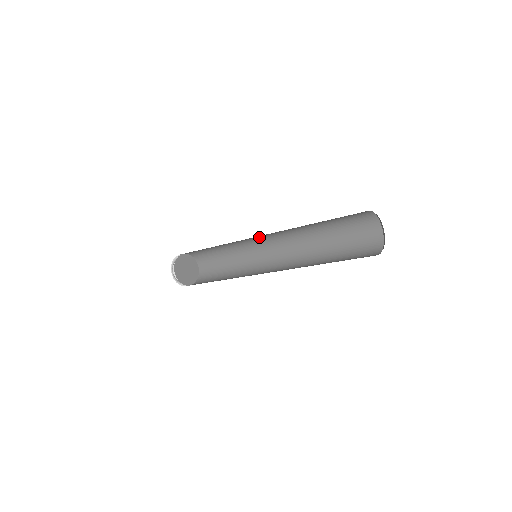
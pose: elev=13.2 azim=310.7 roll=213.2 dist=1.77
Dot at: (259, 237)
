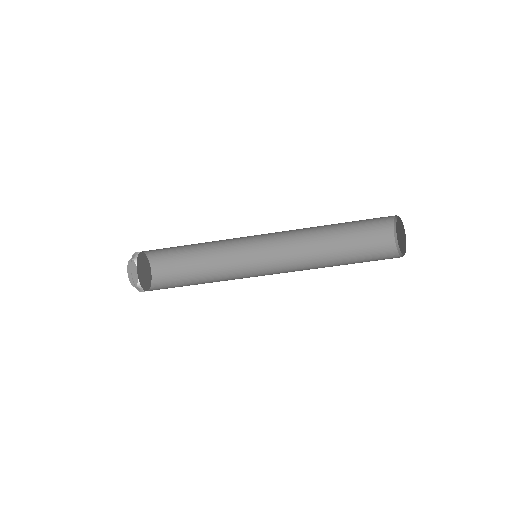
Dot at: (261, 250)
